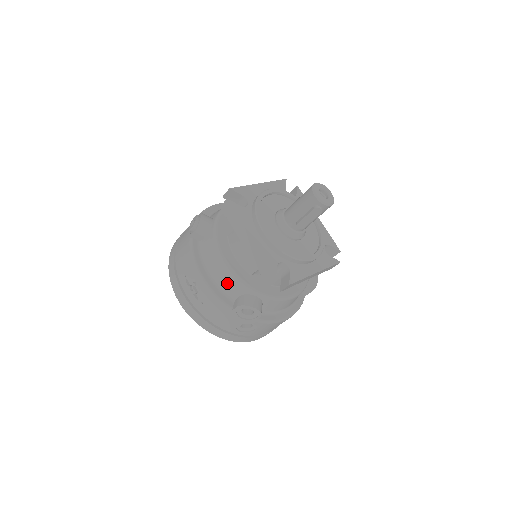
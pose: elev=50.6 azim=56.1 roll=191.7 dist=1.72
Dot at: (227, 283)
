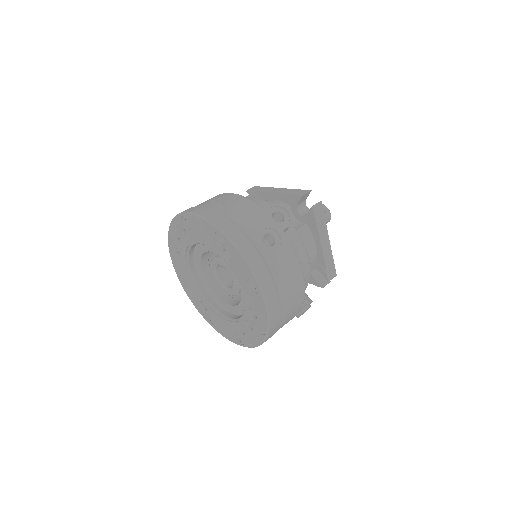
Dot at: occluded
